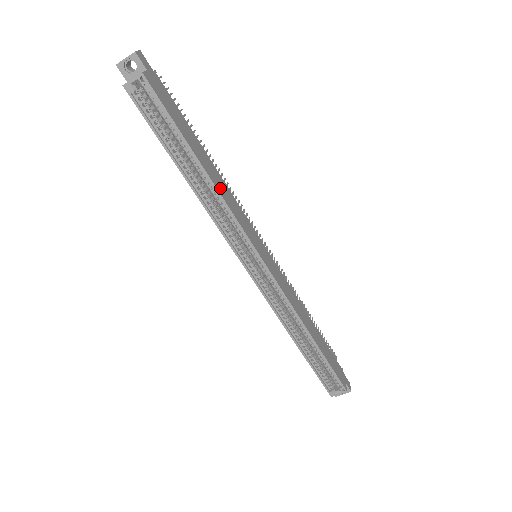
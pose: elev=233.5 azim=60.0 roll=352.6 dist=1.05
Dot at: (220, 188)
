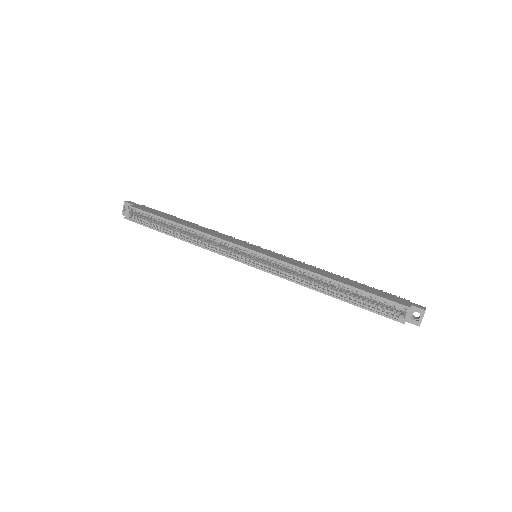
Dot at: (200, 229)
